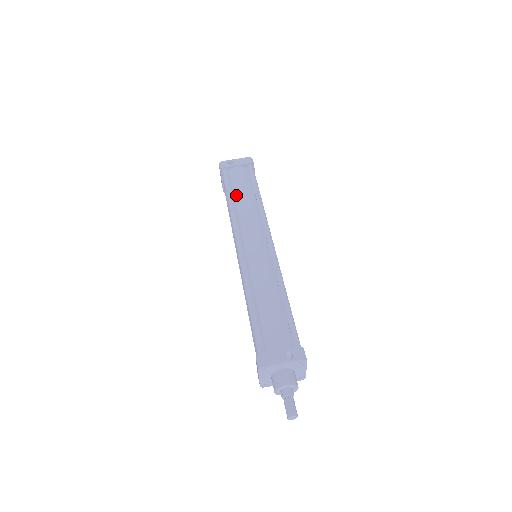
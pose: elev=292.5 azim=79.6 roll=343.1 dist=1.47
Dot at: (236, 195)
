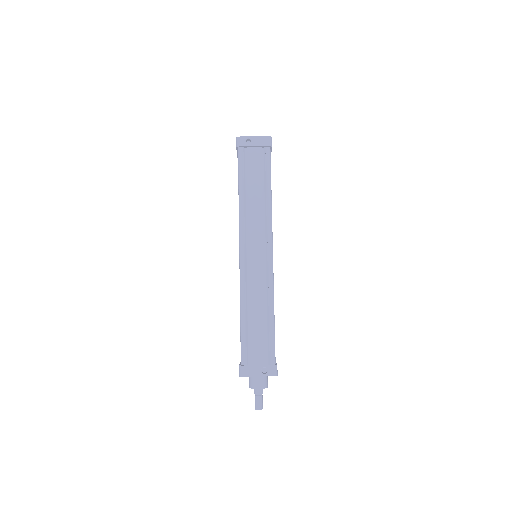
Dot at: (248, 187)
